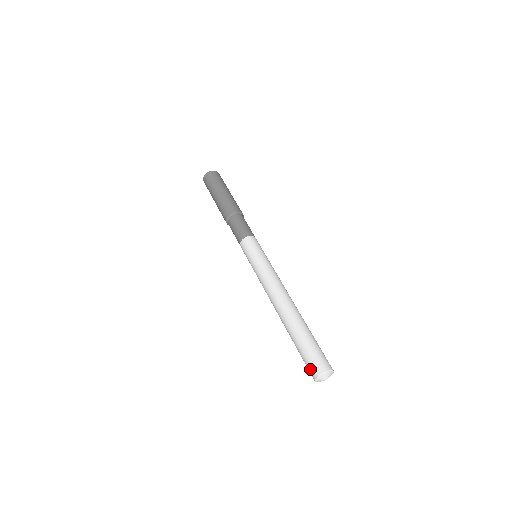
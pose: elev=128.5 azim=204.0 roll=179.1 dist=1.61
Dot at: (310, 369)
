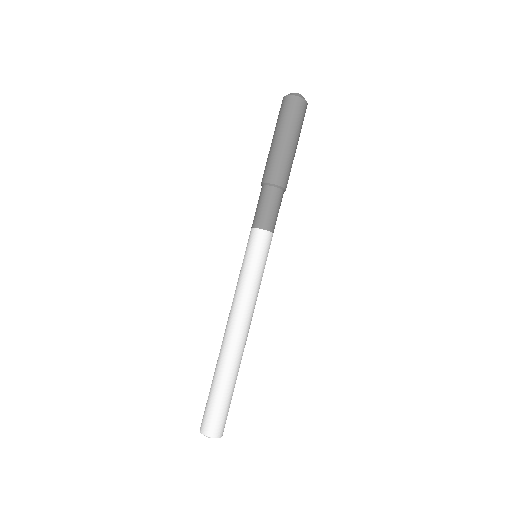
Dot at: (203, 420)
